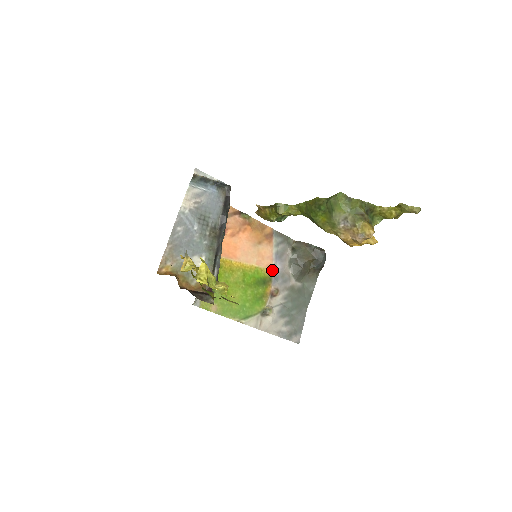
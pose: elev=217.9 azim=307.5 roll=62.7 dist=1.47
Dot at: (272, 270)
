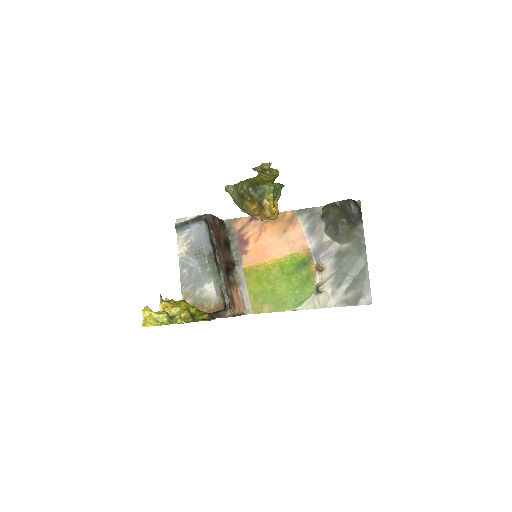
Dot at: (309, 248)
